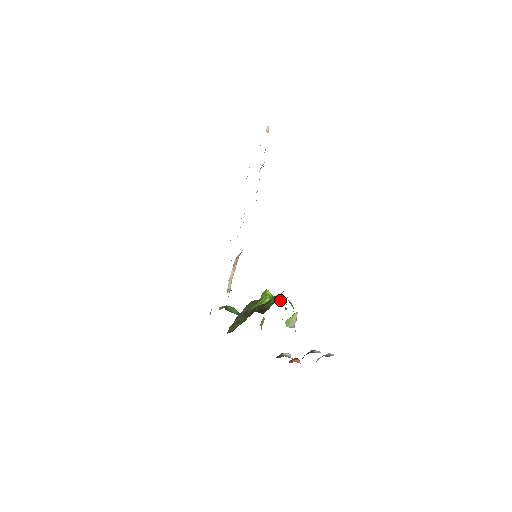
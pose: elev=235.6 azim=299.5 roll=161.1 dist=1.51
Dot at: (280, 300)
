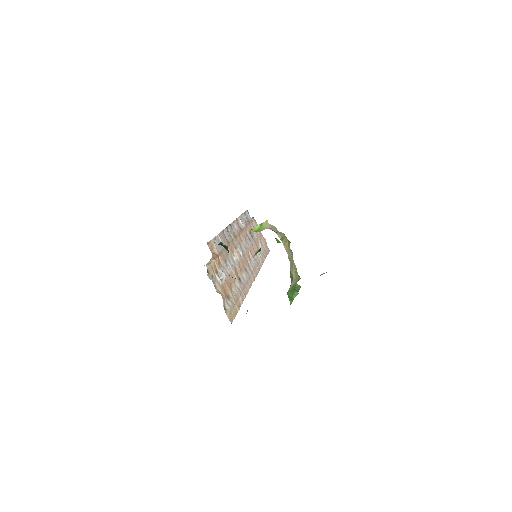
Dot at: occluded
